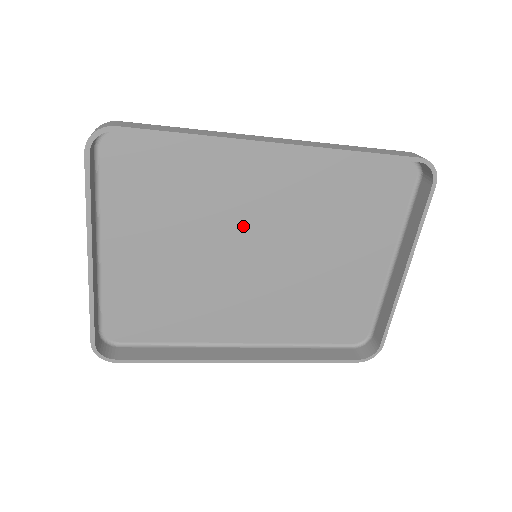
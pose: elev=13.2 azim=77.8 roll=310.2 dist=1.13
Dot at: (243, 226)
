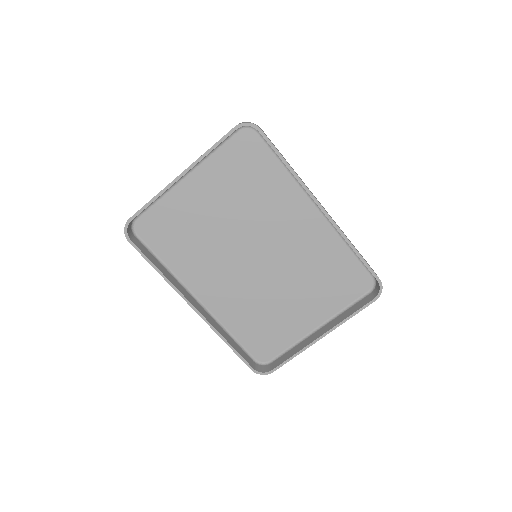
Dot at: (265, 234)
